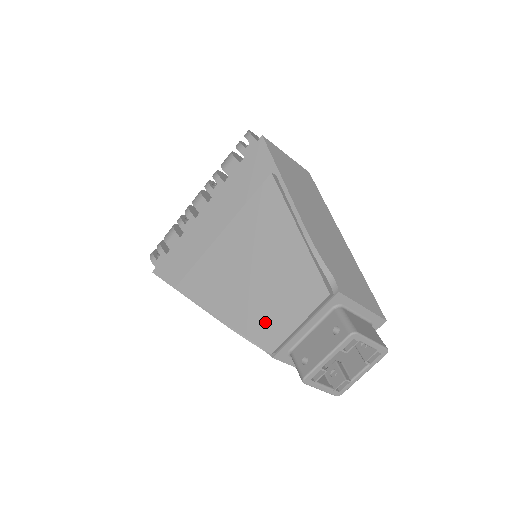
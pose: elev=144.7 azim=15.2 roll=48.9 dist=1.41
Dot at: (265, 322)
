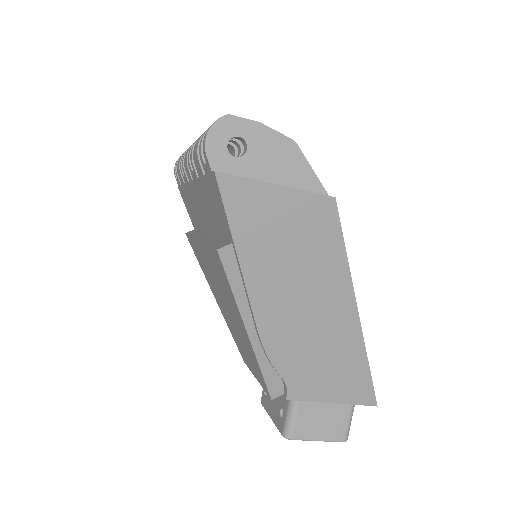
Dot at: (238, 343)
